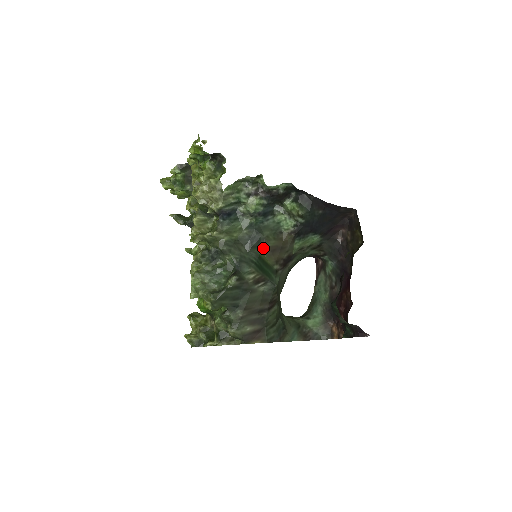
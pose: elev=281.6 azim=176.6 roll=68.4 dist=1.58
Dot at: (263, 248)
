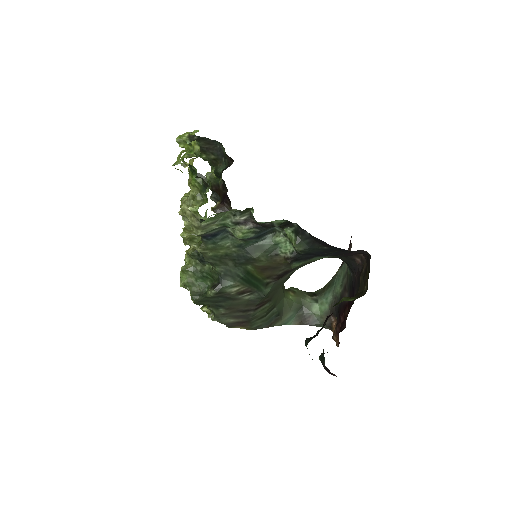
Dot at: (253, 265)
